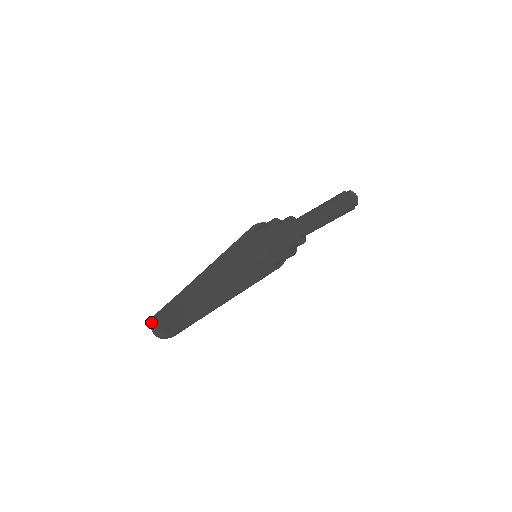
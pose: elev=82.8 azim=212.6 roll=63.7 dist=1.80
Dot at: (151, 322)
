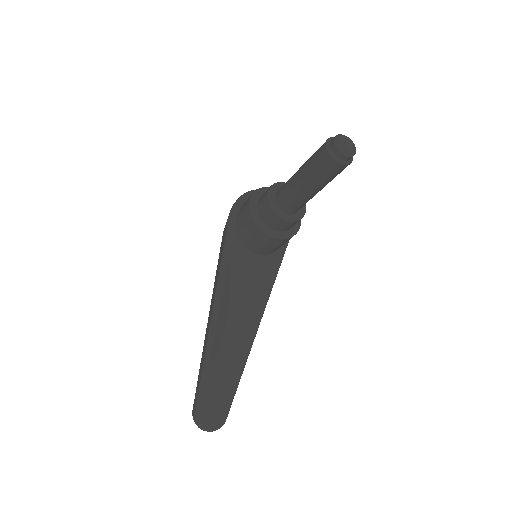
Dot at: occluded
